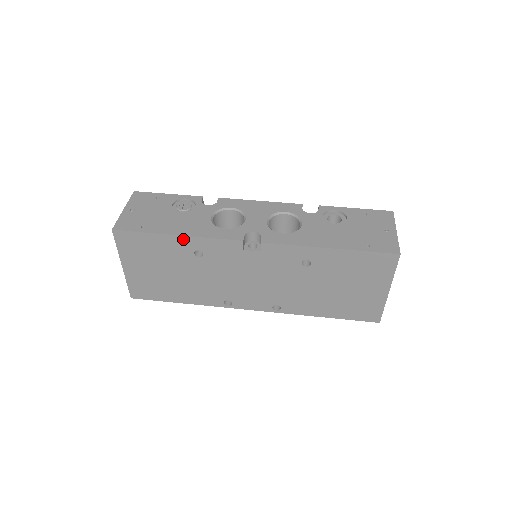
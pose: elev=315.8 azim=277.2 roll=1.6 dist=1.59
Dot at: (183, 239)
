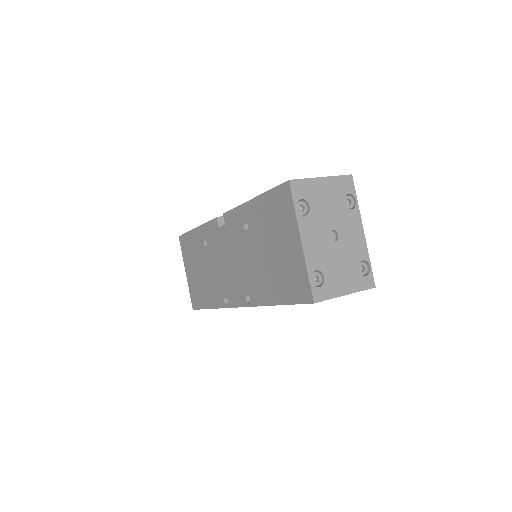
Dot at: (198, 230)
